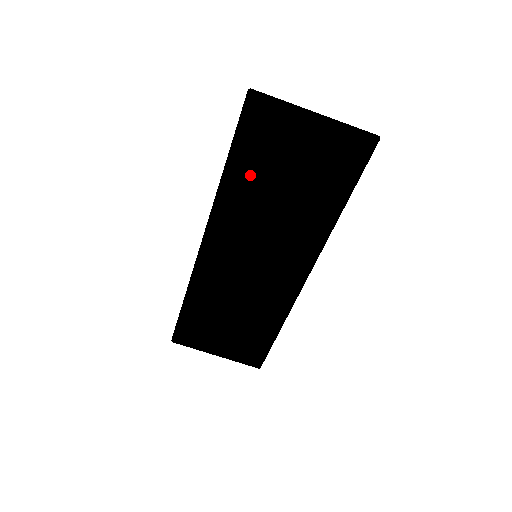
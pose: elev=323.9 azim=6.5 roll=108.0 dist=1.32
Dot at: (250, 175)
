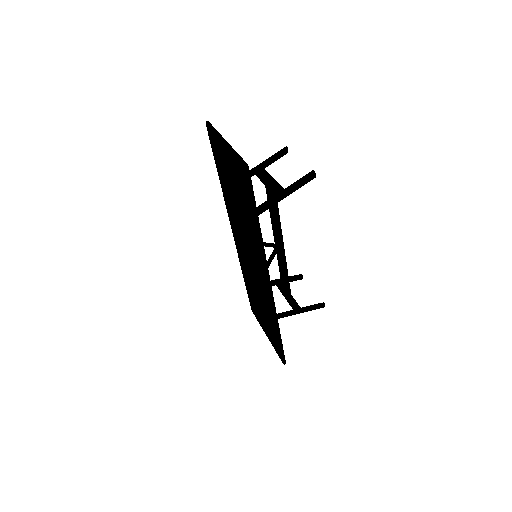
Dot at: (225, 186)
